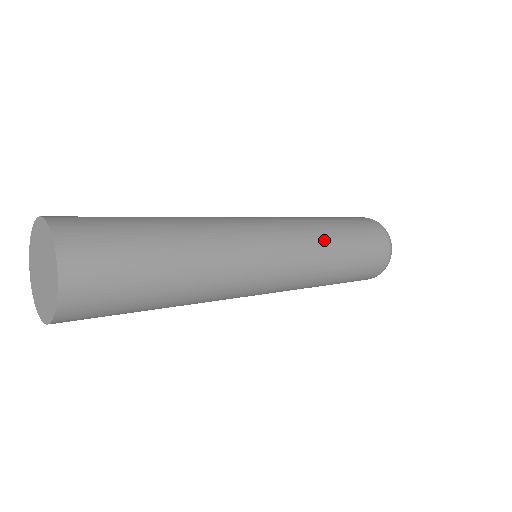
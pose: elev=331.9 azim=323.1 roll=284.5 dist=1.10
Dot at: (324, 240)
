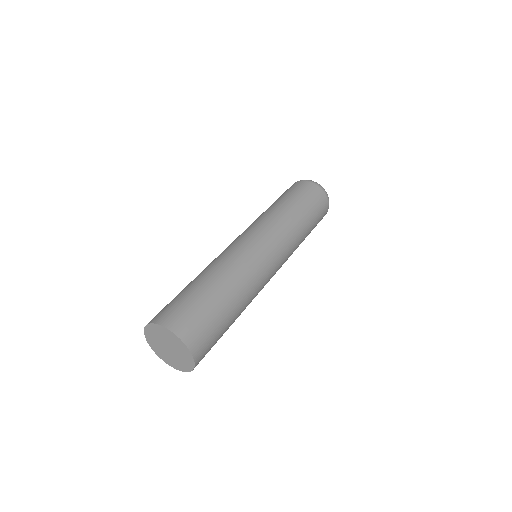
Dot at: (292, 225)
